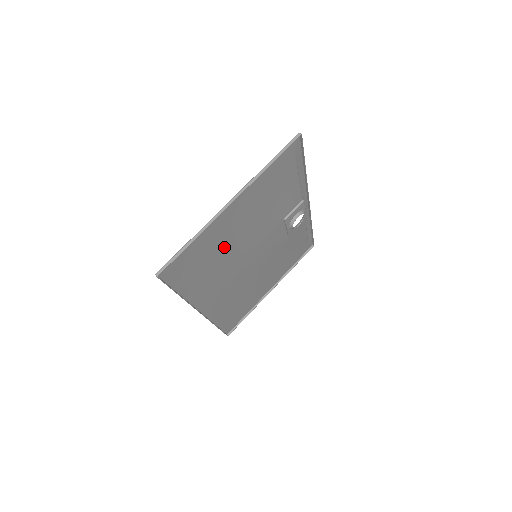
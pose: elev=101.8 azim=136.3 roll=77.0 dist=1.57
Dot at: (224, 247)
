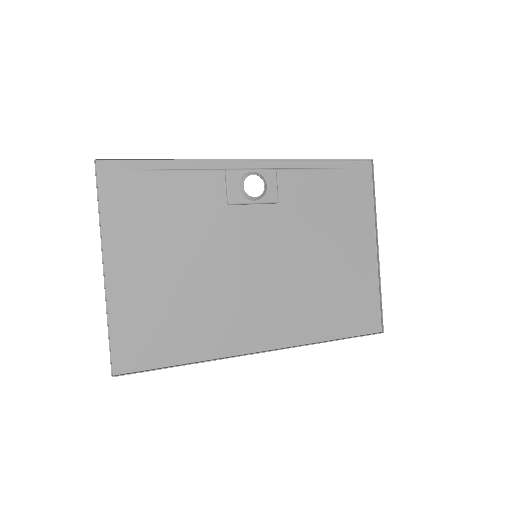
Dot at: (175, 293)
